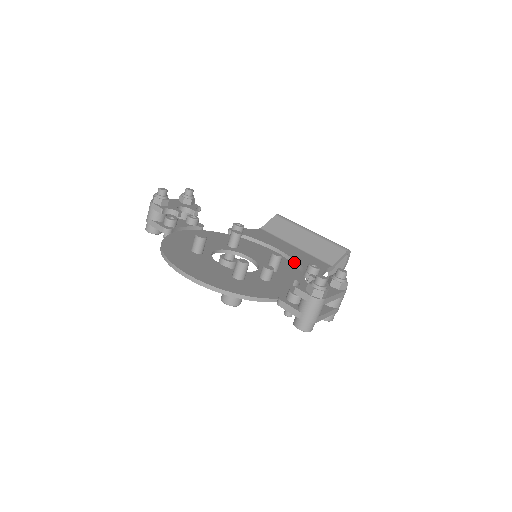
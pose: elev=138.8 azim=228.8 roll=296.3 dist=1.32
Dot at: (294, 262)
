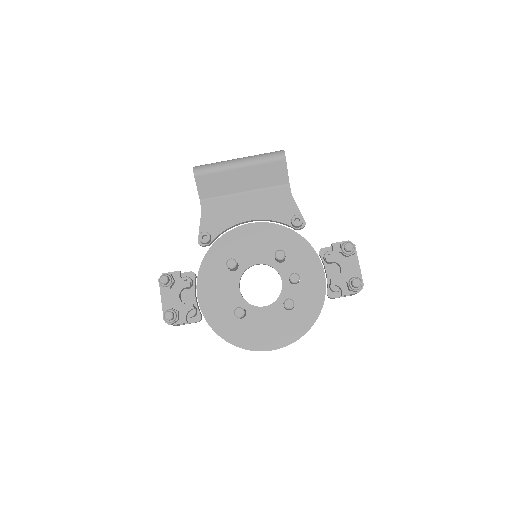
Dot at: (273, 221)
